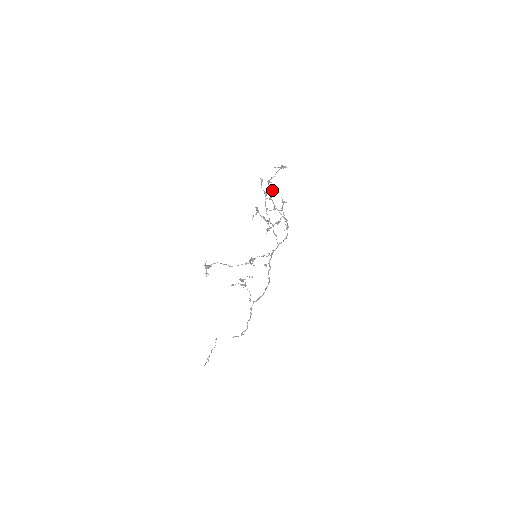
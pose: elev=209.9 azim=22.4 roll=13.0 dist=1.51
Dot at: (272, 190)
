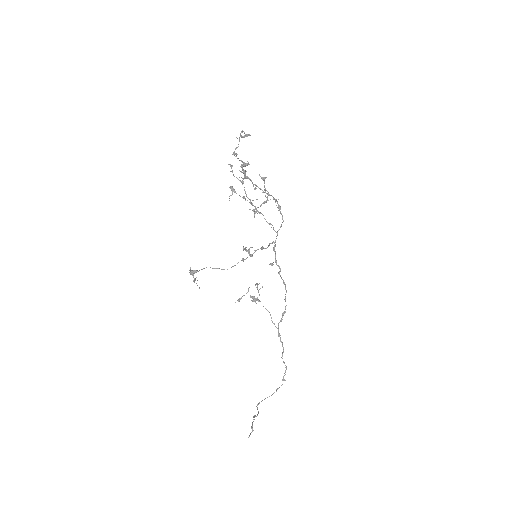
Dot at: occluded
